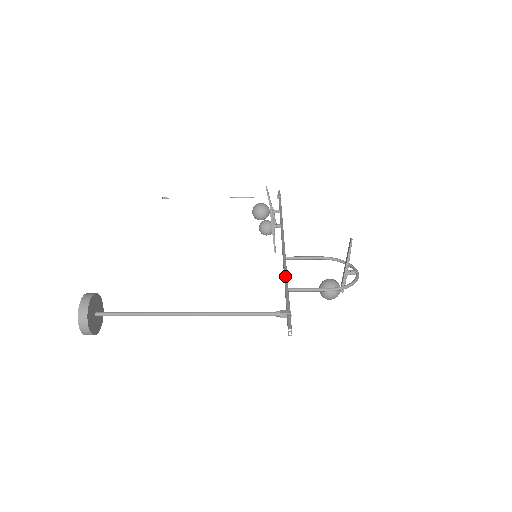
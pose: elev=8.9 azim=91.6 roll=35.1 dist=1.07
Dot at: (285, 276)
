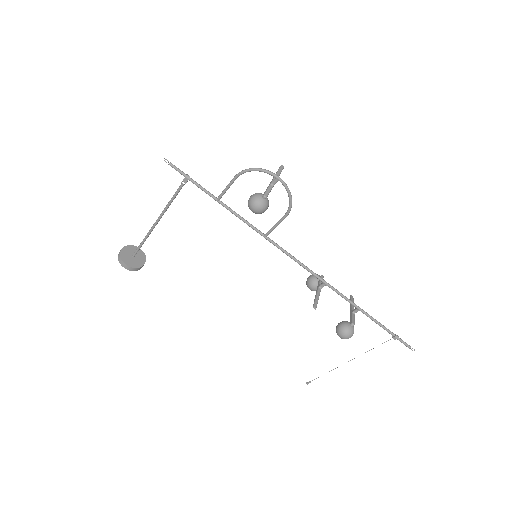
Dot at: (234, 212)
